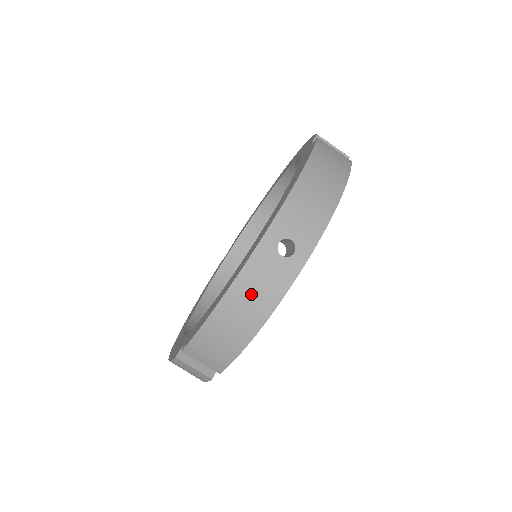
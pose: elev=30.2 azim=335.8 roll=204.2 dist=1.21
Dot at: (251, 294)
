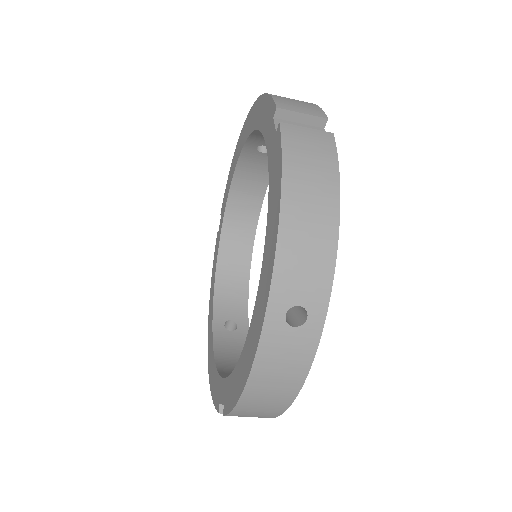
Dot at: (275, 373)
